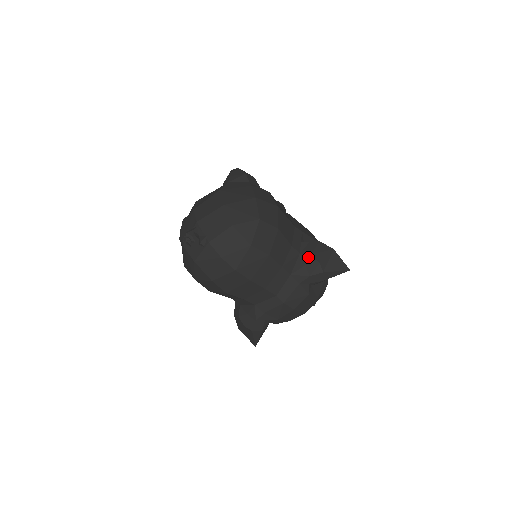
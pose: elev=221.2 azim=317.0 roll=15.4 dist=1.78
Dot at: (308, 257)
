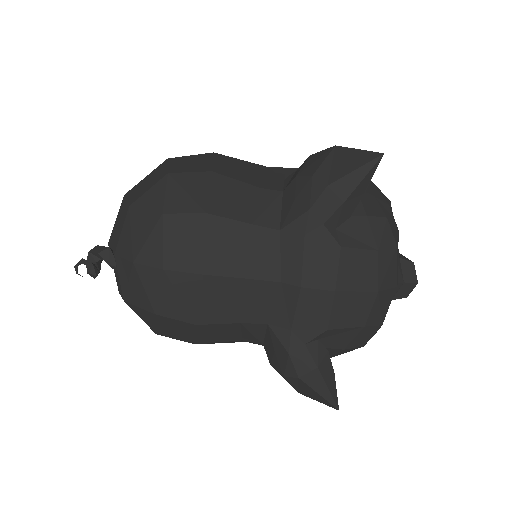
Dot at: (293, 184)
